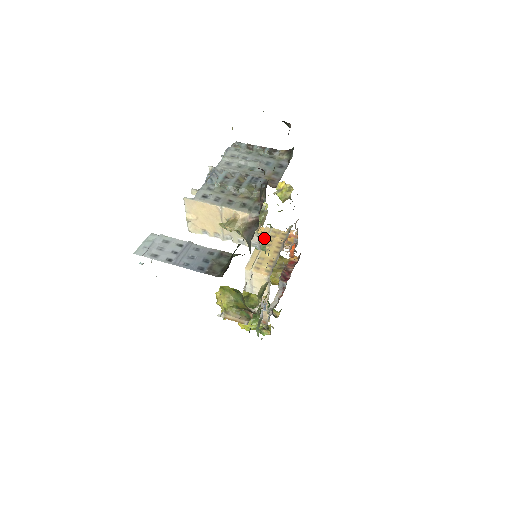
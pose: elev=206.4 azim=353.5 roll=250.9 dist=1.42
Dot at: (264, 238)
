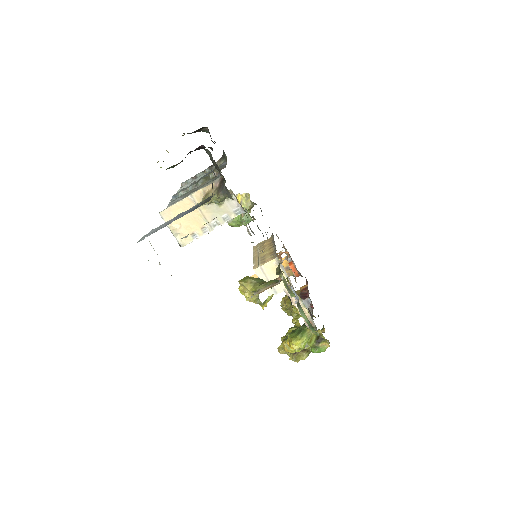
Dot at: (256, 250)
